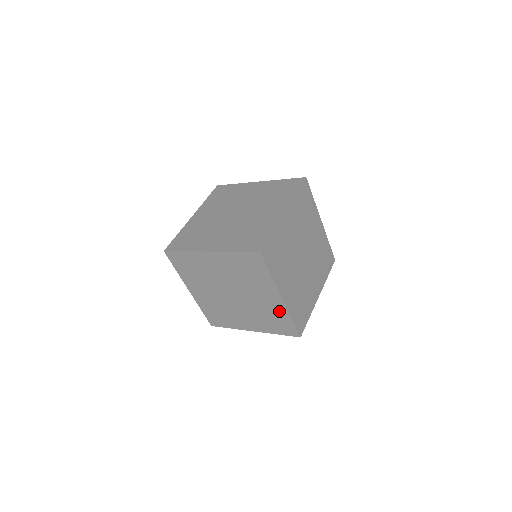
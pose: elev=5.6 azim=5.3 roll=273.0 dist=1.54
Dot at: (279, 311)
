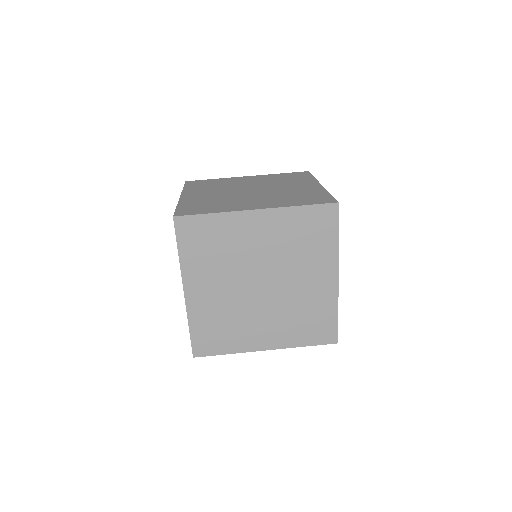
Dot at: occluded
